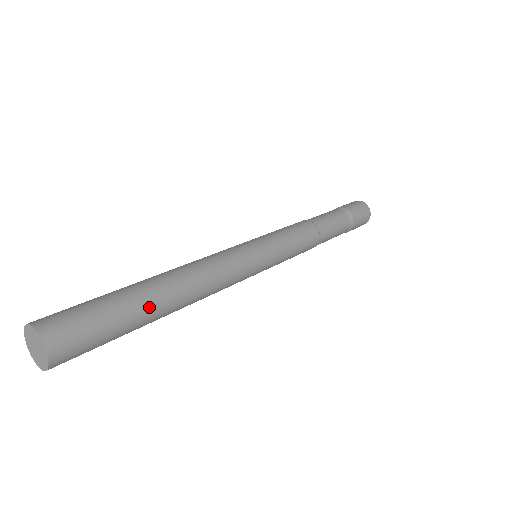
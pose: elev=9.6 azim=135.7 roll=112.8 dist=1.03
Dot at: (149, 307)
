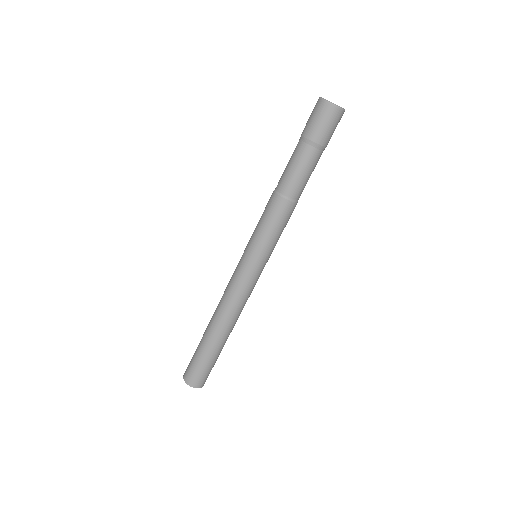
Dot at: (223, 346)
